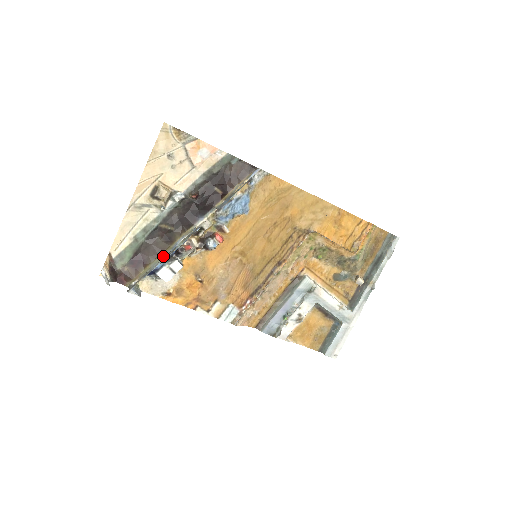
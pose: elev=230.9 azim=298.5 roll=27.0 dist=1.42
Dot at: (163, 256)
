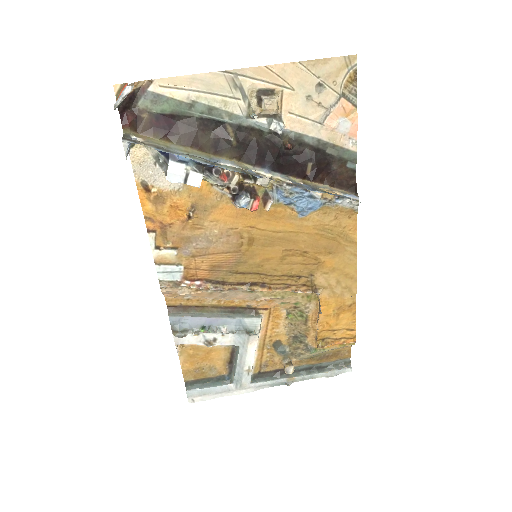
Dot at: (194, 153)
